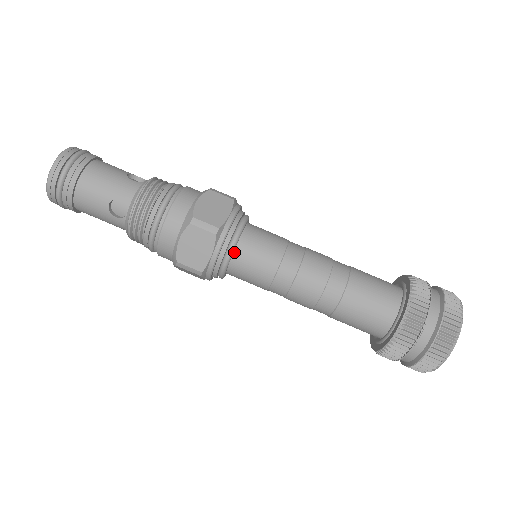
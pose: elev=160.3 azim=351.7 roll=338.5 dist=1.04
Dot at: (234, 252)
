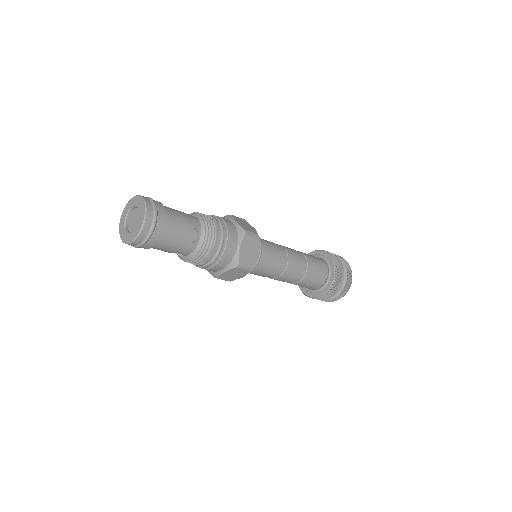
Dot at: (260, 251)
